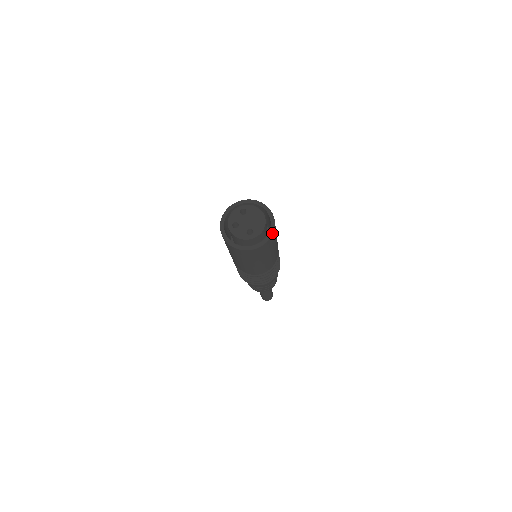
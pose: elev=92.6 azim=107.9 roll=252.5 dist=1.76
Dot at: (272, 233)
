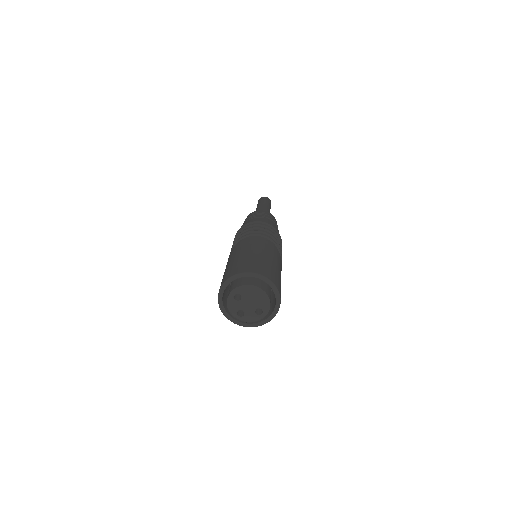
Dot at: (279, 296)
